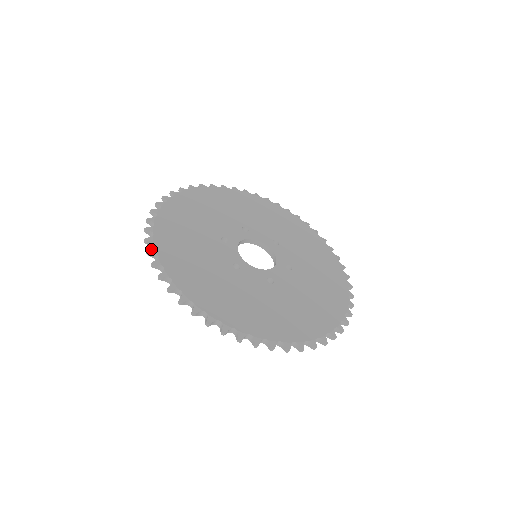
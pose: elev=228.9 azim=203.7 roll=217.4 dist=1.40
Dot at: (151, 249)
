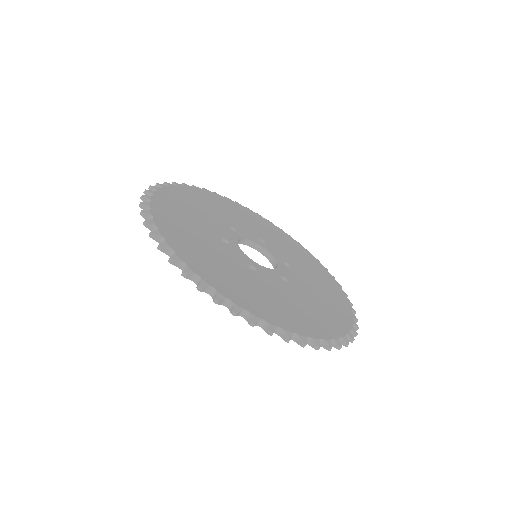
Dot at: (173, 256)
